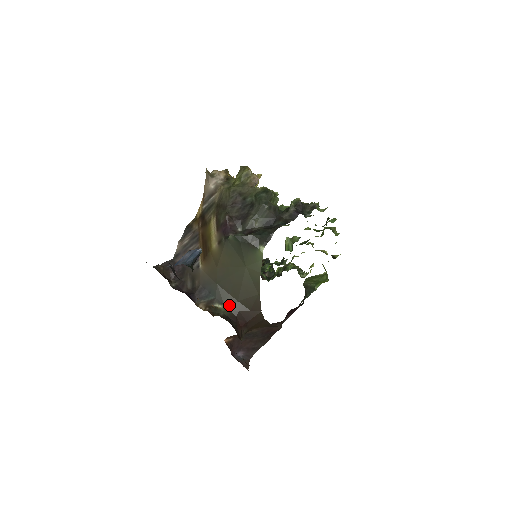
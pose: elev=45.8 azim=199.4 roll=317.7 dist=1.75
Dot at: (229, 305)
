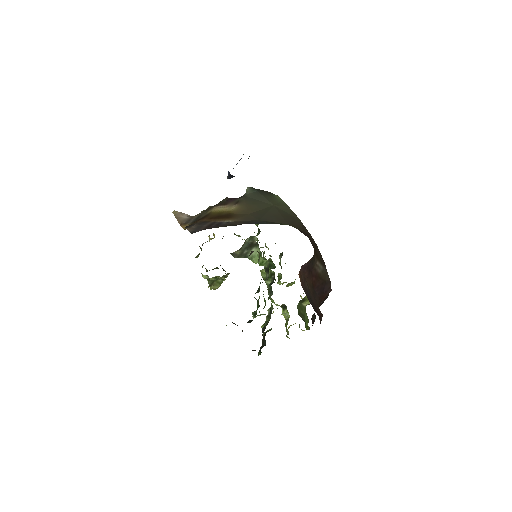
Dot at: (284, 224)
